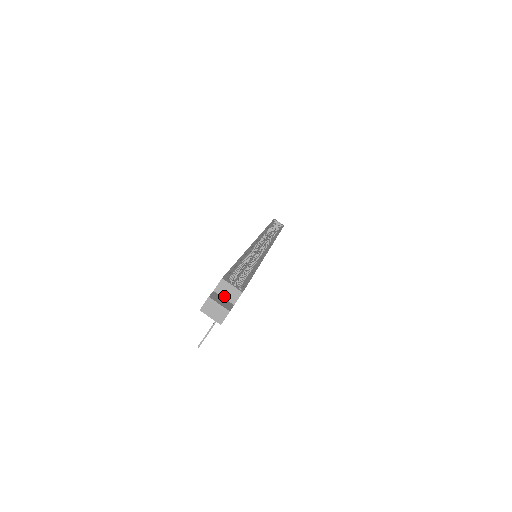
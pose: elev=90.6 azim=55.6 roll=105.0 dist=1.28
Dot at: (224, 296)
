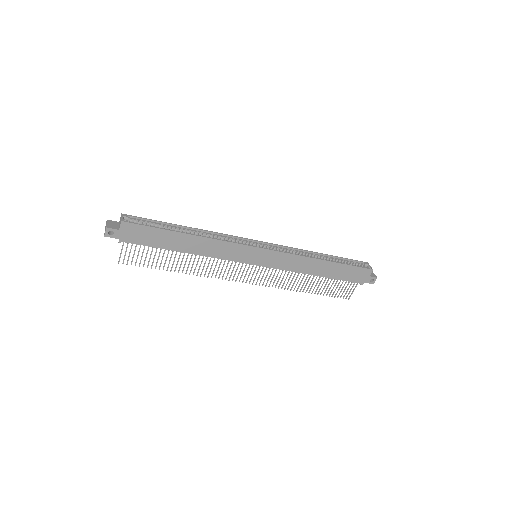
Dot at: occluded
